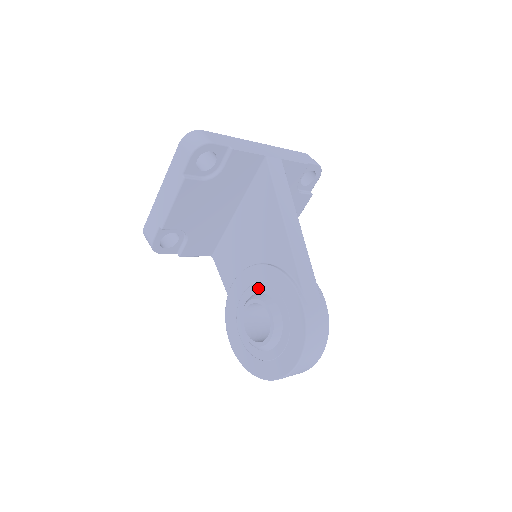
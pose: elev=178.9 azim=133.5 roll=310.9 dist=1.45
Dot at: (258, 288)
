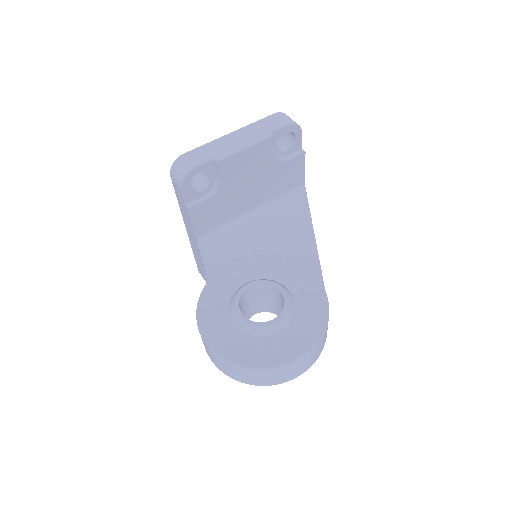
Dot at: (267, 275)
